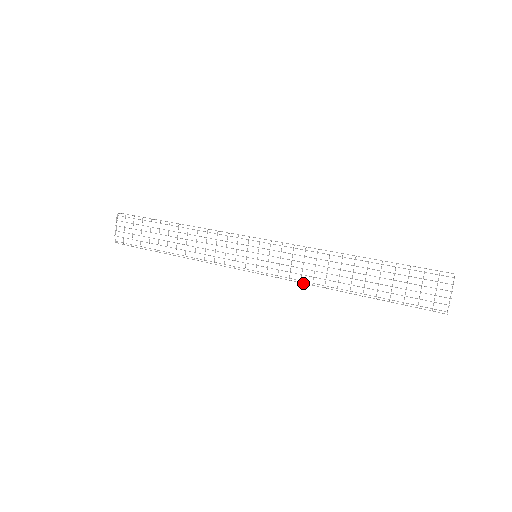
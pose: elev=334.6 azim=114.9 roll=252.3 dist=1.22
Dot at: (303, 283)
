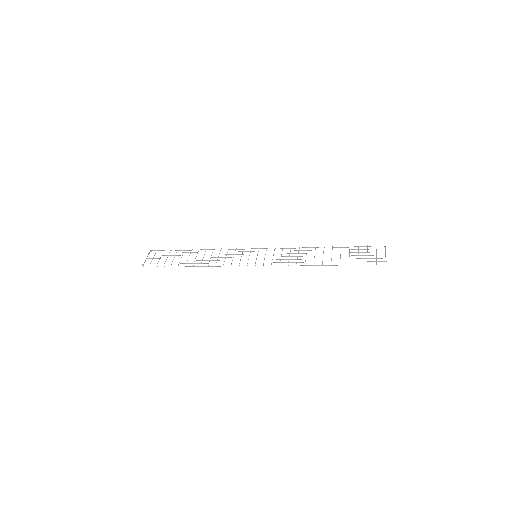
Dot at: occluded
